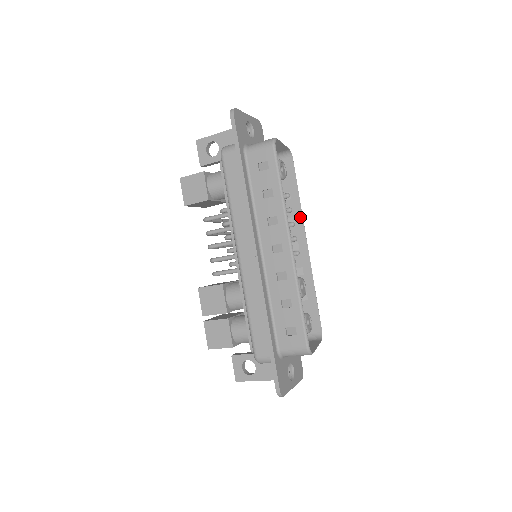
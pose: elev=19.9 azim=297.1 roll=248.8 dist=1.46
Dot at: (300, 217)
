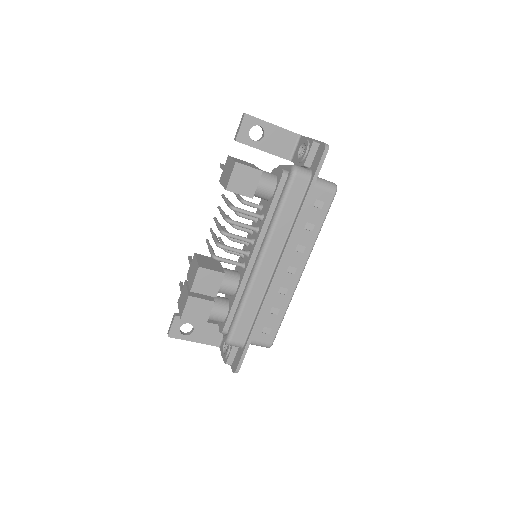
Dot at: occluded
